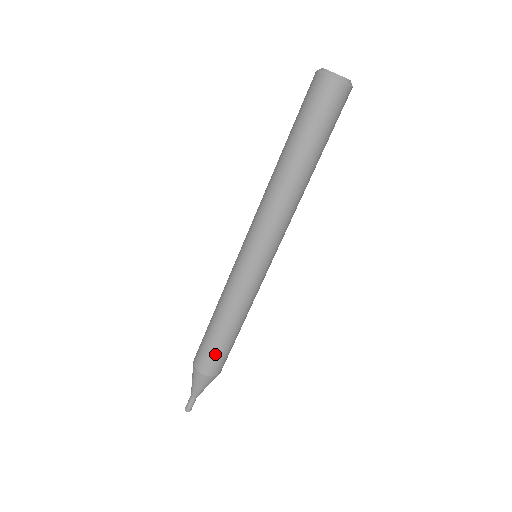
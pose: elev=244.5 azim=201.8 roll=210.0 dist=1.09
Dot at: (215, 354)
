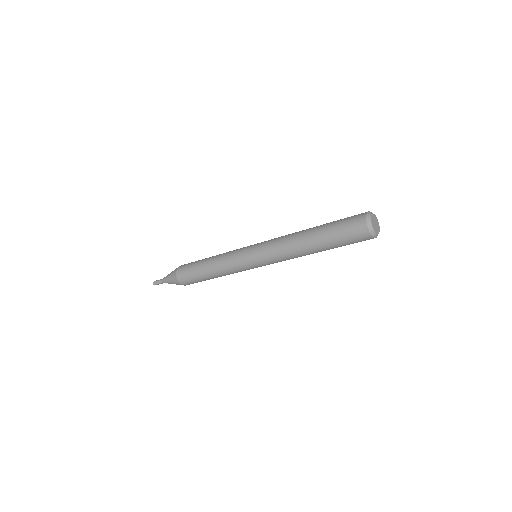
Dot at: occluded
